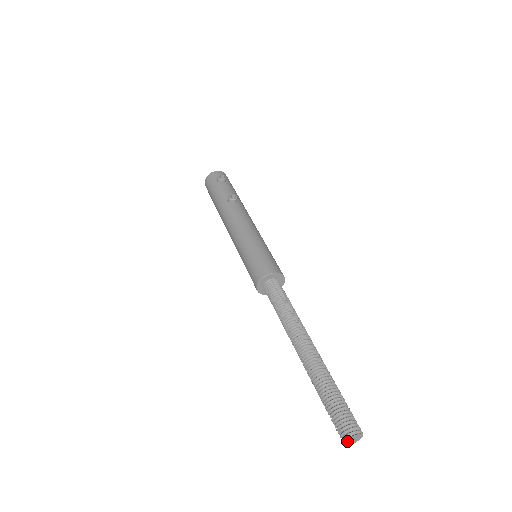
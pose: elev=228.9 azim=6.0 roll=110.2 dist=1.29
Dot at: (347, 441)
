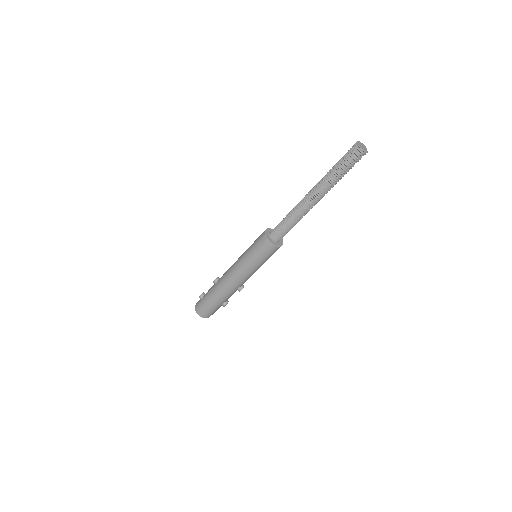
Dot at: (360, 147)
